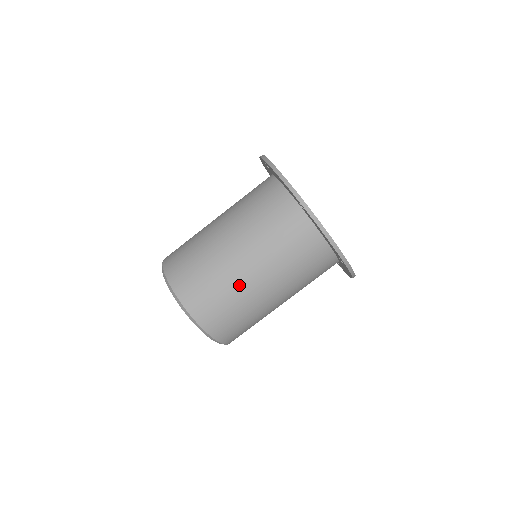
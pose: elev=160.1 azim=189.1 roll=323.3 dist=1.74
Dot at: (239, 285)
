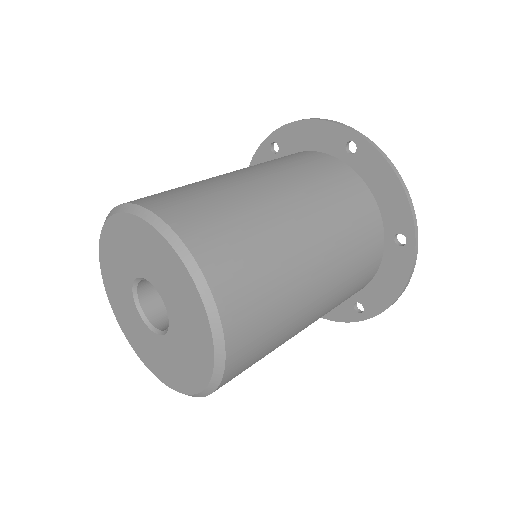
Dot at: (297, 320)
